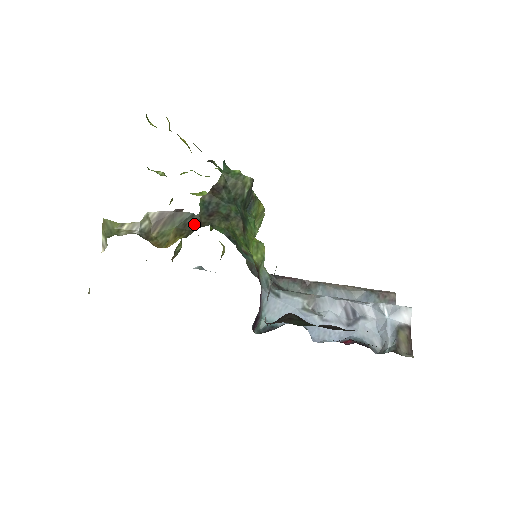
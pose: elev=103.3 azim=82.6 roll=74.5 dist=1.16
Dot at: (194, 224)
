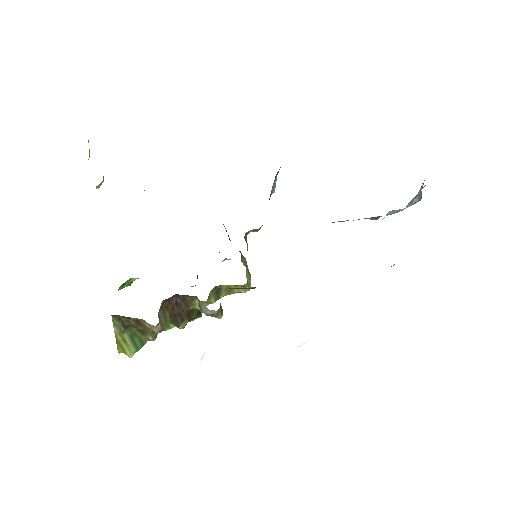
Dot at: occluded
